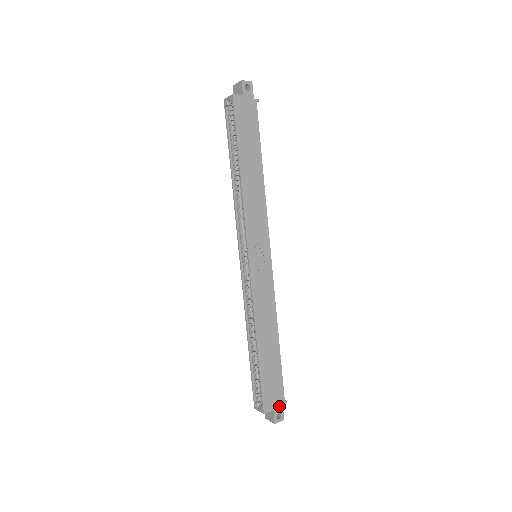
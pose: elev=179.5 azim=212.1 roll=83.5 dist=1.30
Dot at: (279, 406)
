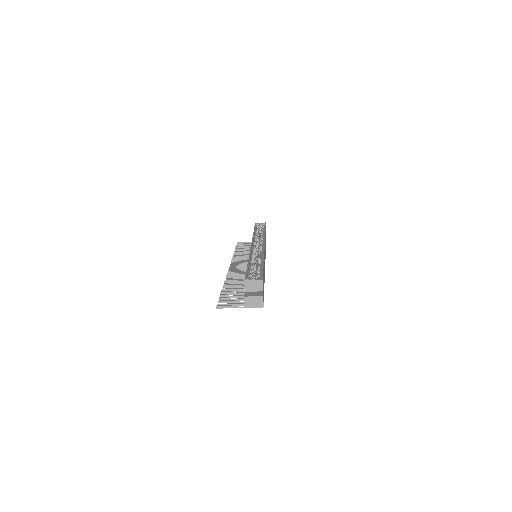
Dot at: (263, 298)
